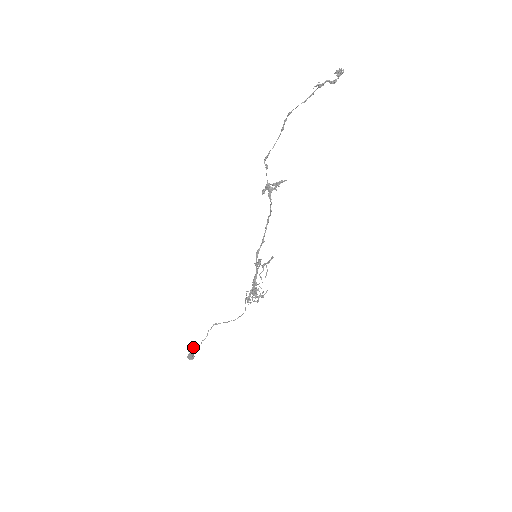
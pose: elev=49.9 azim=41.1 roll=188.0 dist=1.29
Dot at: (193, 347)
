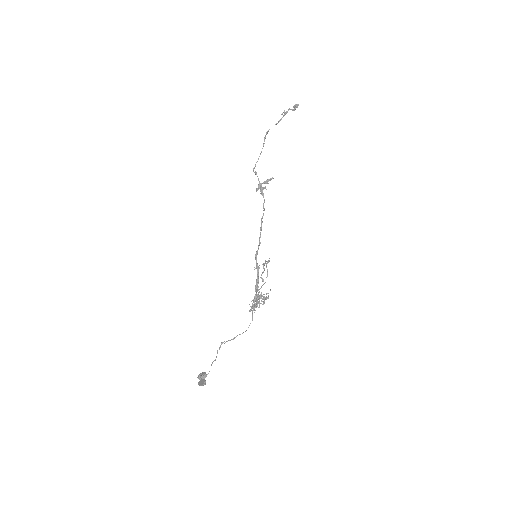
Dot at: (203, 372)
